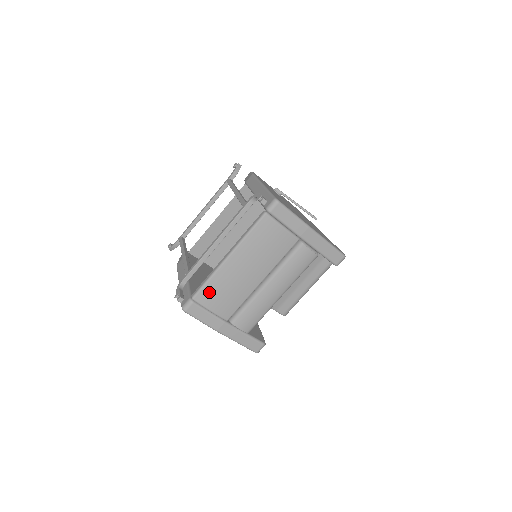
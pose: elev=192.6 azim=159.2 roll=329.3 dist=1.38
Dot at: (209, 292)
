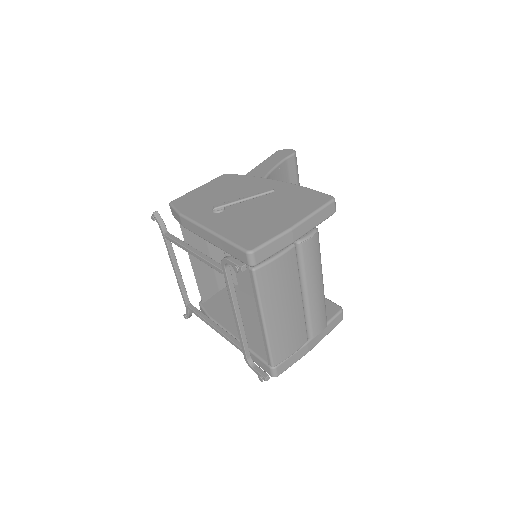
Dot at: (278, 351)
